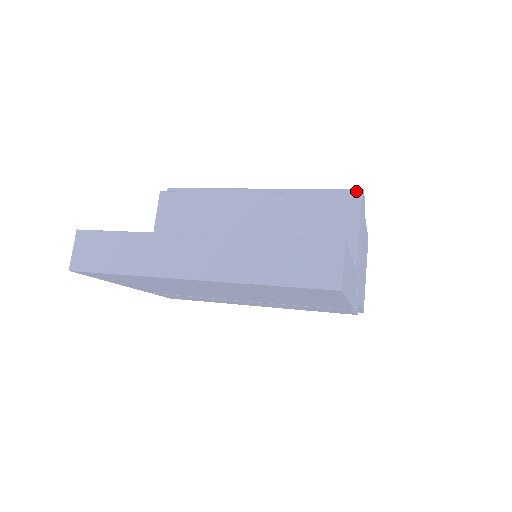
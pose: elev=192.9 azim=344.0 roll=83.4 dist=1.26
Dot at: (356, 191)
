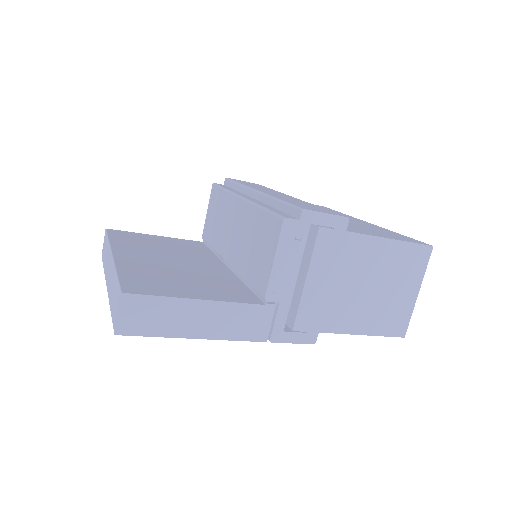
Dot at: (298, 210)
